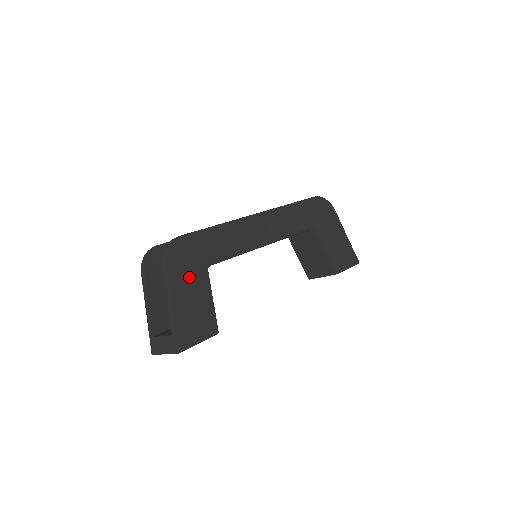
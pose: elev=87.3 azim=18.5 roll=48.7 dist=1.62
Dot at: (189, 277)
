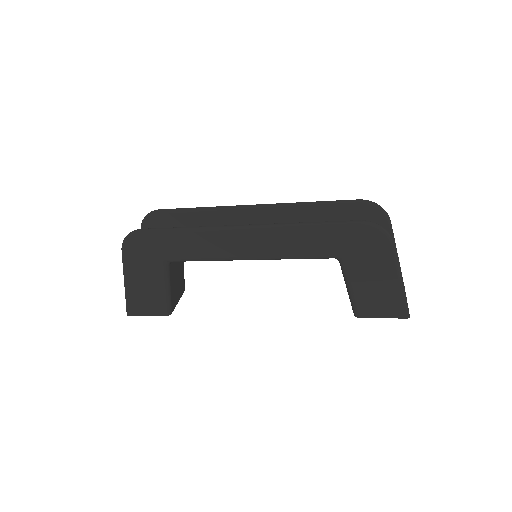
Dot at: (143, 267)
